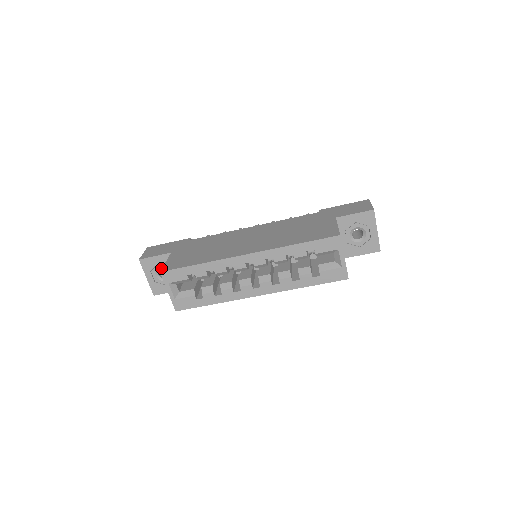
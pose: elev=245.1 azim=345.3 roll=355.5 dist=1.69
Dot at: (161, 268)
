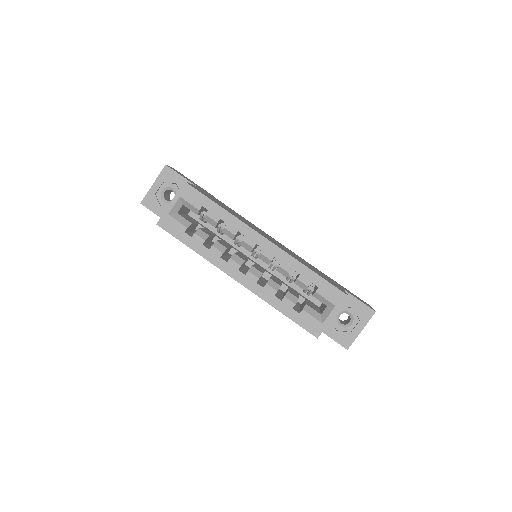
Dot at: (174, 189)
